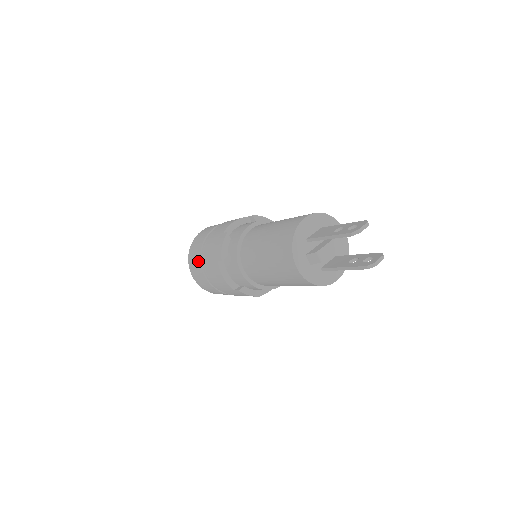
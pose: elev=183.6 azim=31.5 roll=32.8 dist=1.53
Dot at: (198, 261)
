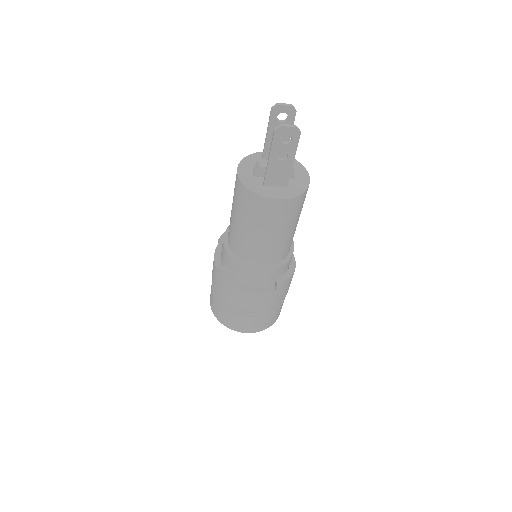
Dot at: occluded
